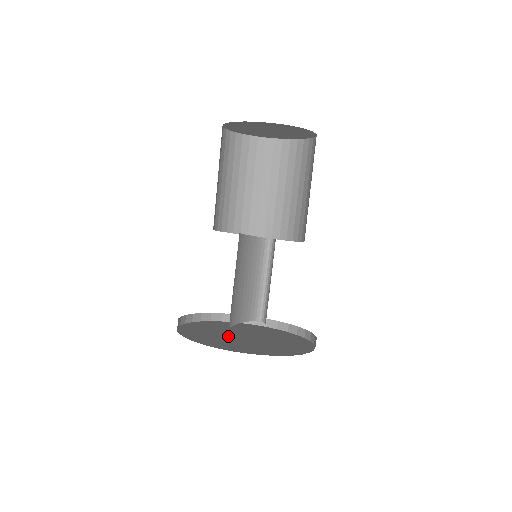
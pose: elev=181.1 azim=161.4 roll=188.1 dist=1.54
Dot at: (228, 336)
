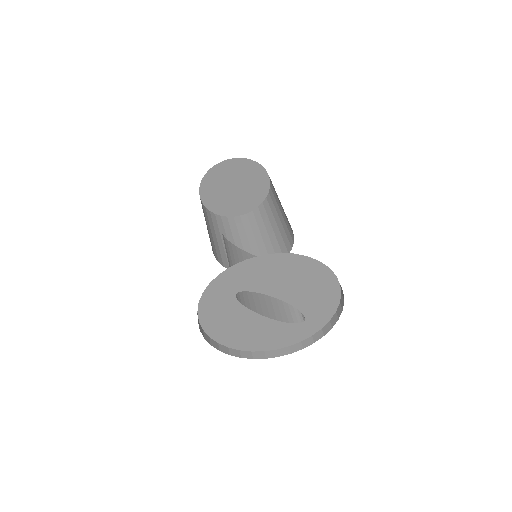
Dot at: occluded
